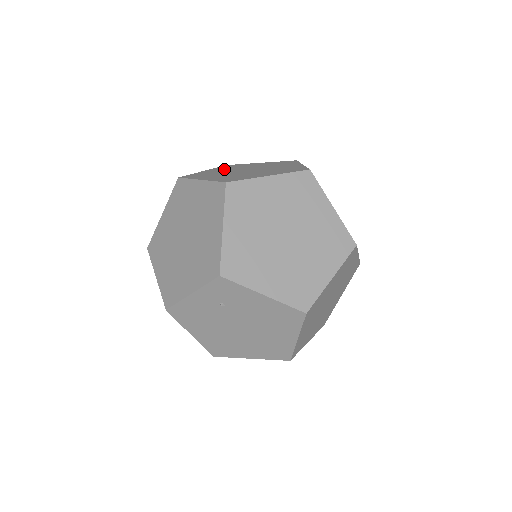
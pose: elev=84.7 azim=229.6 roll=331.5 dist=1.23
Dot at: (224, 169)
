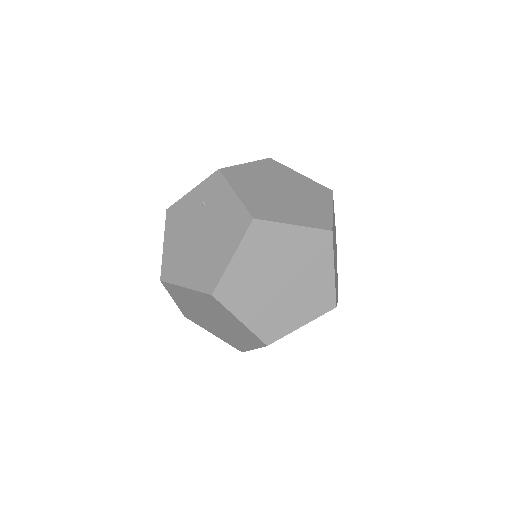
Dot at: occluded
